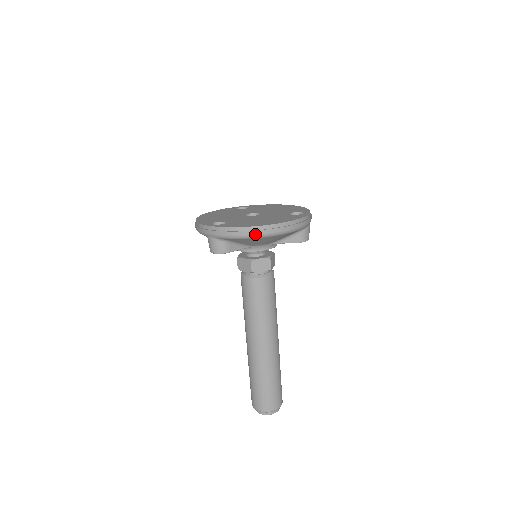
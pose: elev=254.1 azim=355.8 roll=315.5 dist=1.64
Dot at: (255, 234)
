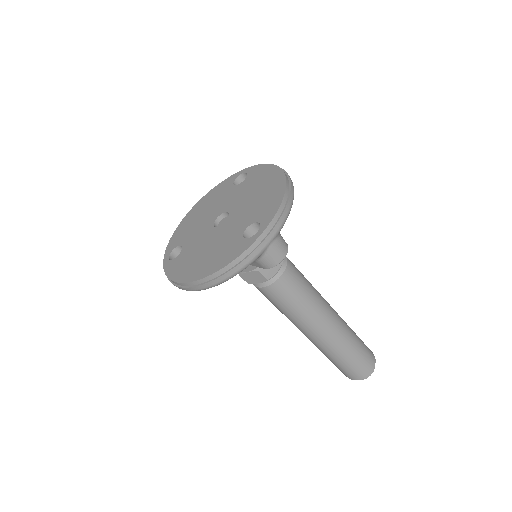
Dot at: (186, 290)
